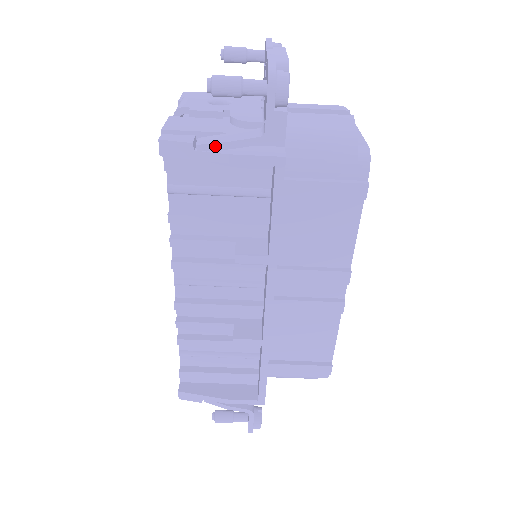
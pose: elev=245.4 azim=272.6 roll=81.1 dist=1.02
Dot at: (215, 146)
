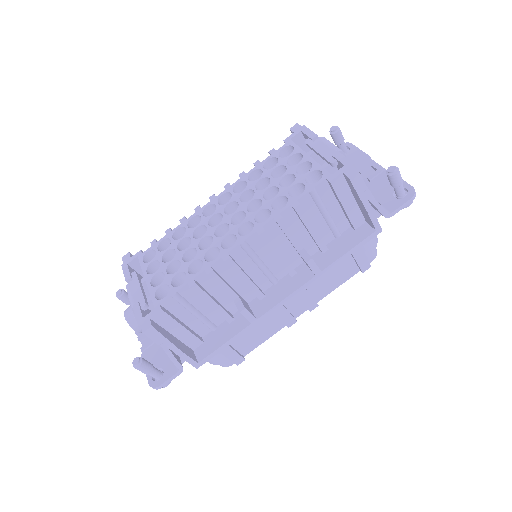
Dot at: (372, 199)
